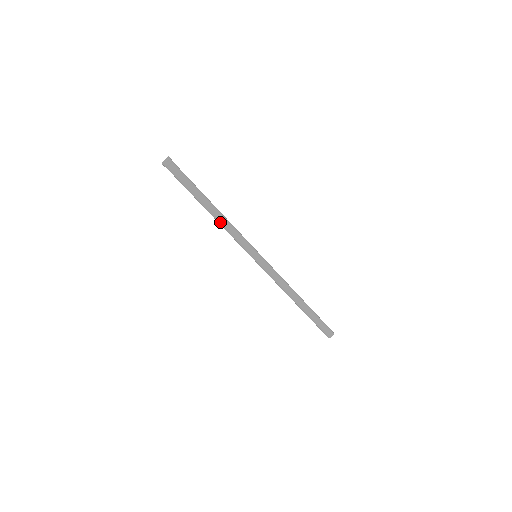
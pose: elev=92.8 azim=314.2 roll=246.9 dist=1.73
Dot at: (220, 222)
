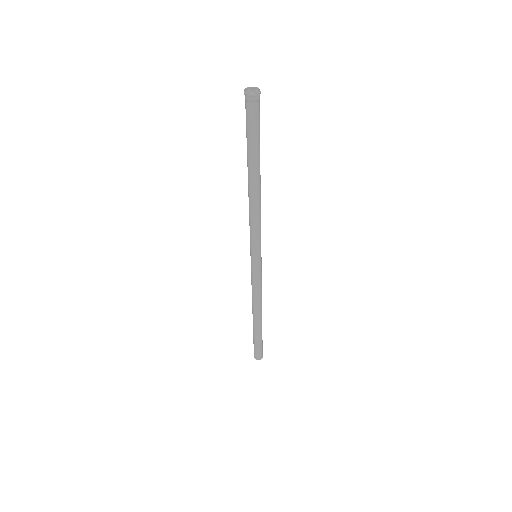
Dot at: (251, 202)
